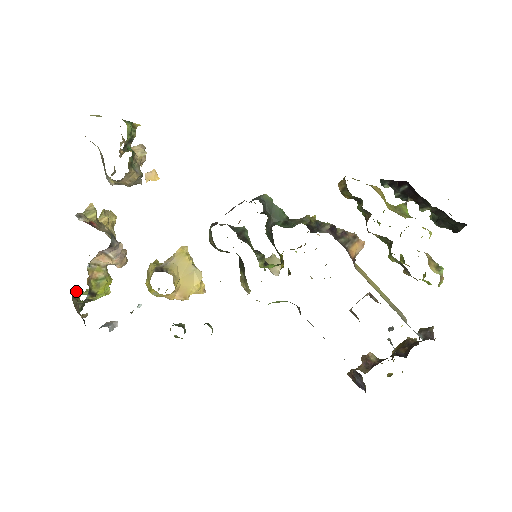
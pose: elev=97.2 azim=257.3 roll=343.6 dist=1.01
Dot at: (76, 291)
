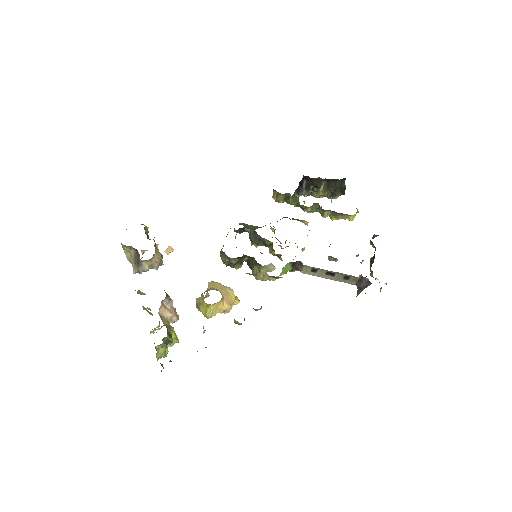
Dot at: (156, 346)
